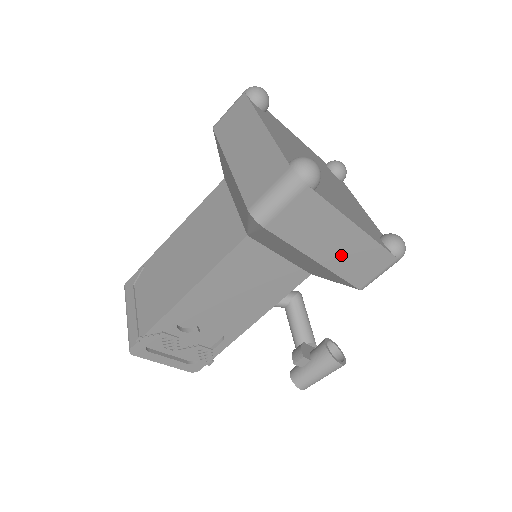
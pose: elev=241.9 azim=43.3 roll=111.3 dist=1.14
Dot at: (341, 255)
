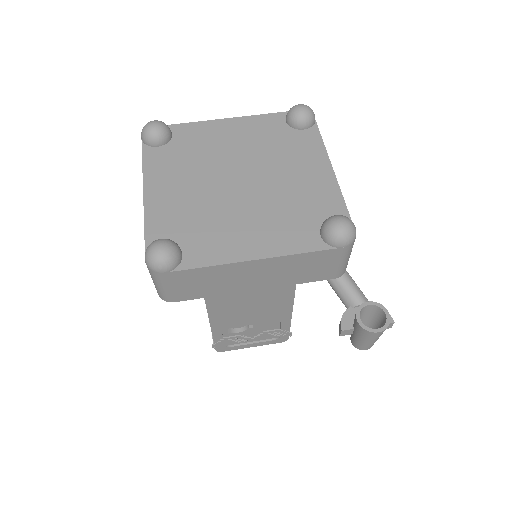
Dot at: (273, 277)
